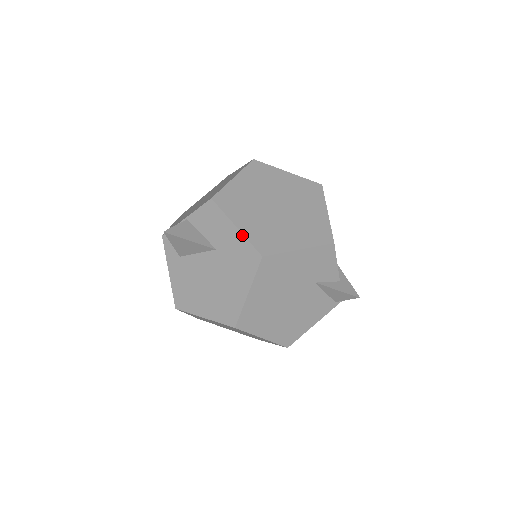
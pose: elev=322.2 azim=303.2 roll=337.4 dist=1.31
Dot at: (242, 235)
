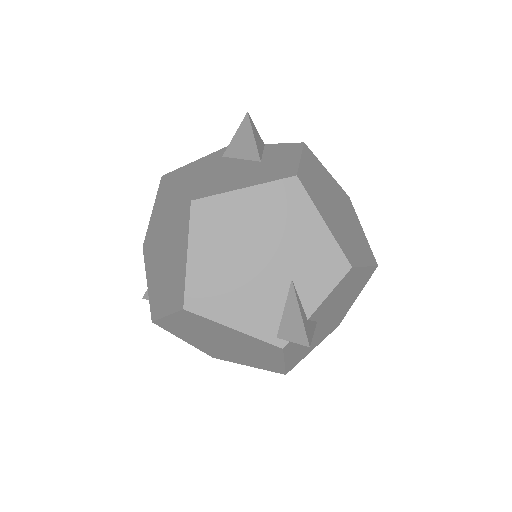
Dot at: (298, 162)
